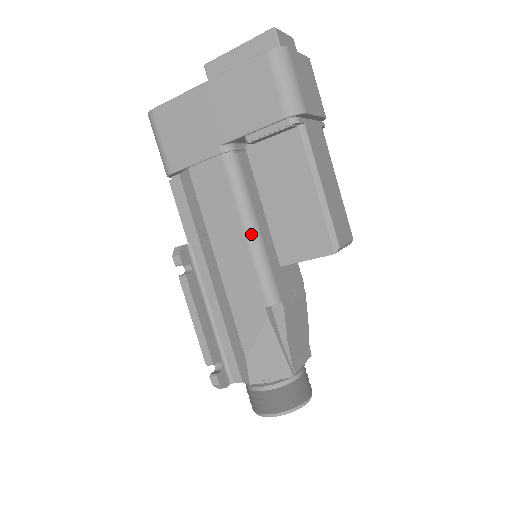
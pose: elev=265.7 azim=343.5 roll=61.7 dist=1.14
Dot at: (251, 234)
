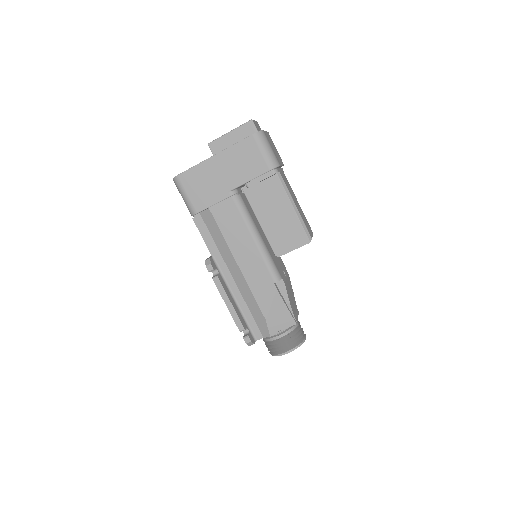
Dot at: (258, 241)
